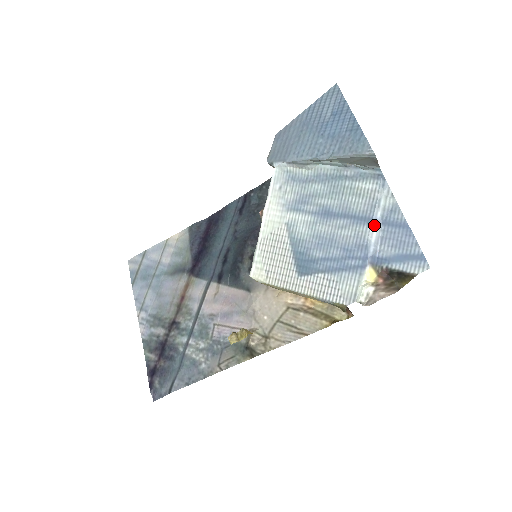
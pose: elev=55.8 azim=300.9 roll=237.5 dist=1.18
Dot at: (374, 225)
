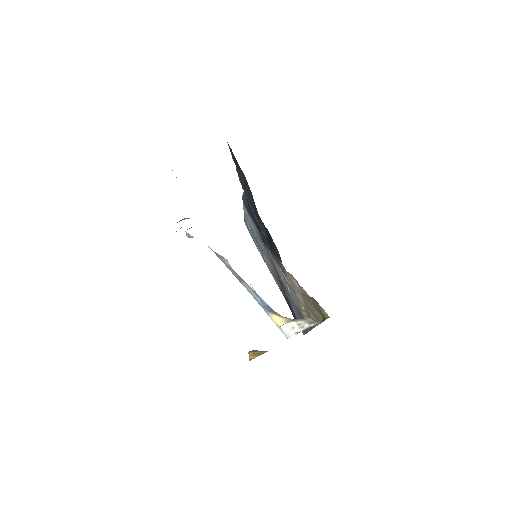
Dot at: (241, 282)
